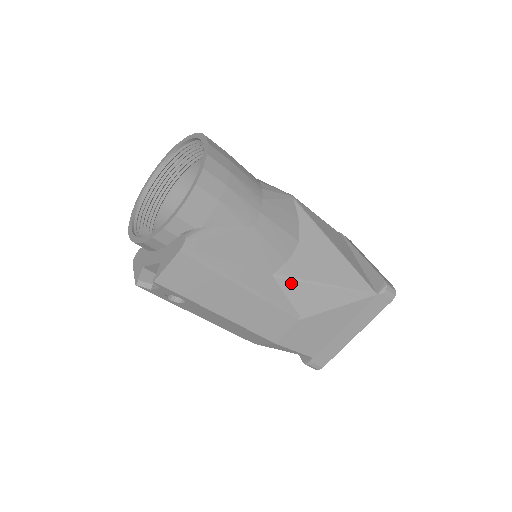
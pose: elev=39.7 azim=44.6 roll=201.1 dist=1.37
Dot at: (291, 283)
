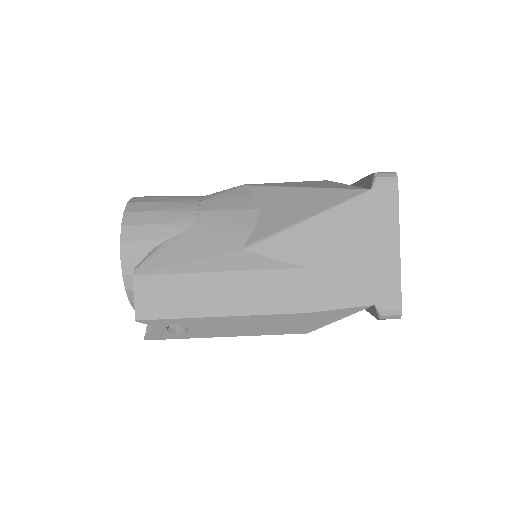
Dot at: (266, 244)
